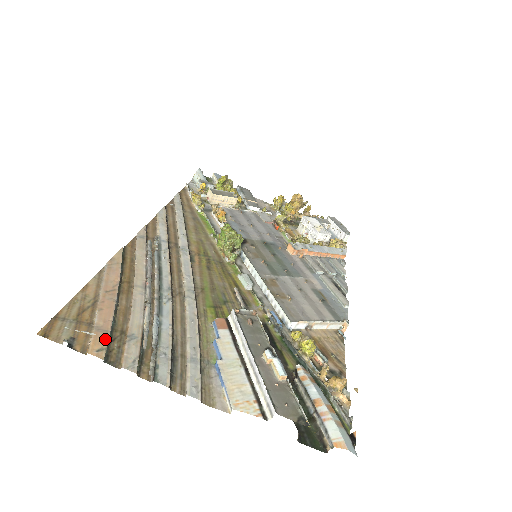
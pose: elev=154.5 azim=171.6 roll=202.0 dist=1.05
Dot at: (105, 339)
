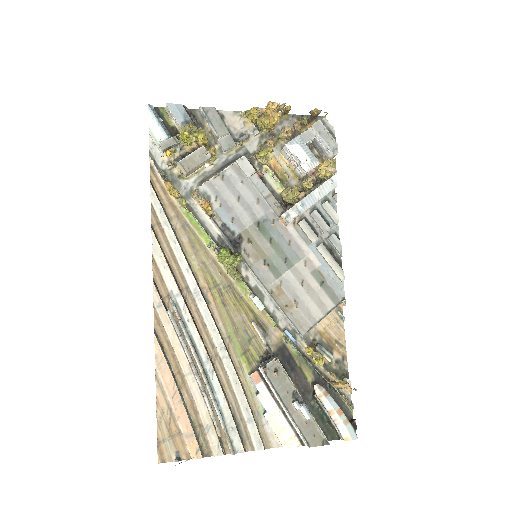
Dot at: (195, 442)
